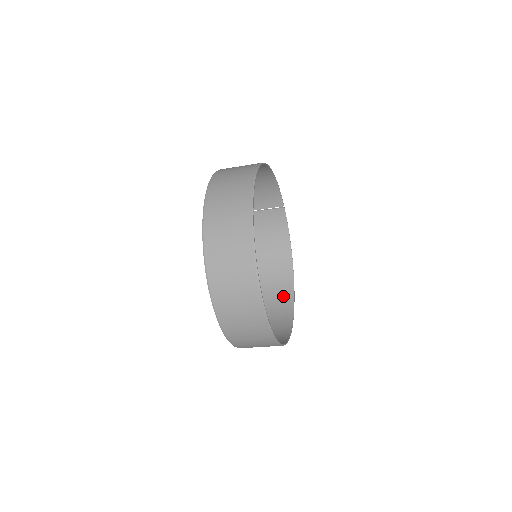
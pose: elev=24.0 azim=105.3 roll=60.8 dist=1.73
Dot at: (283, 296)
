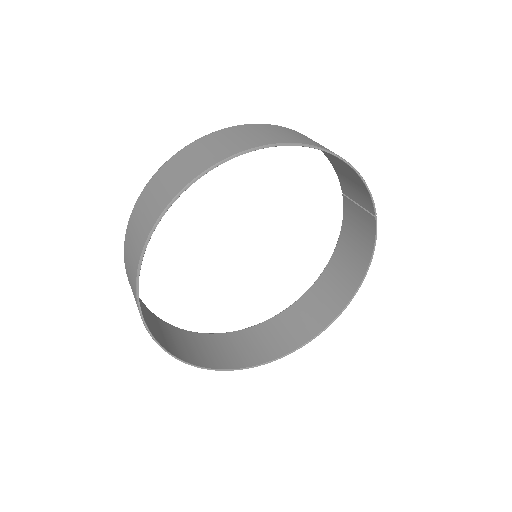
Dot at: (316, 320)
